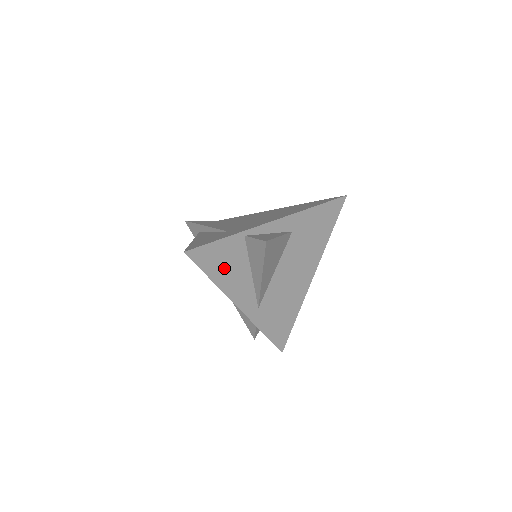
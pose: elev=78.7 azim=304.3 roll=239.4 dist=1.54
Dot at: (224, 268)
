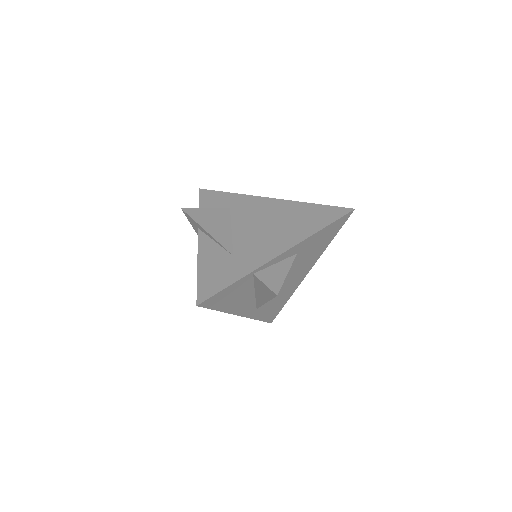
Dot at: (231, 300)
